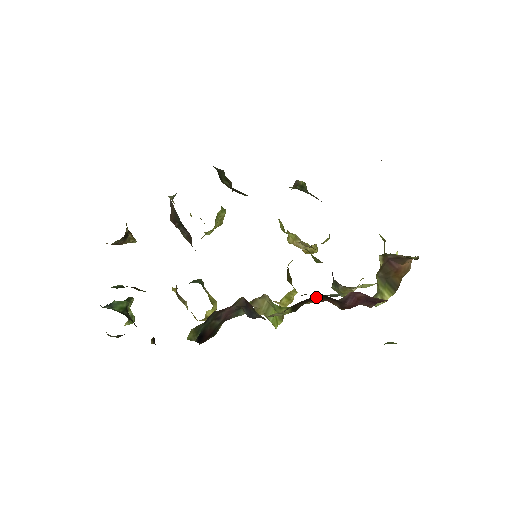
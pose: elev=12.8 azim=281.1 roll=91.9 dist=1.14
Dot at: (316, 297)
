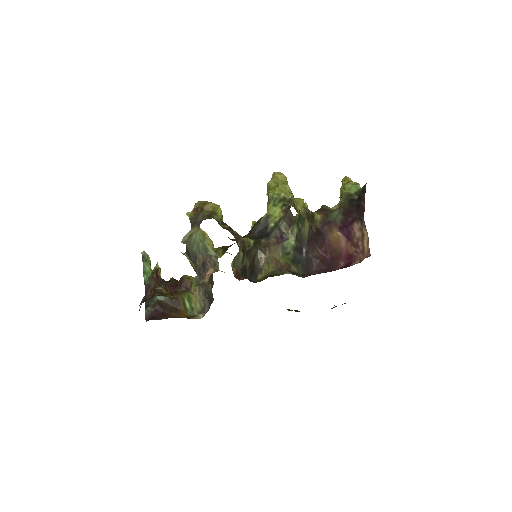
Dot at: occluded
